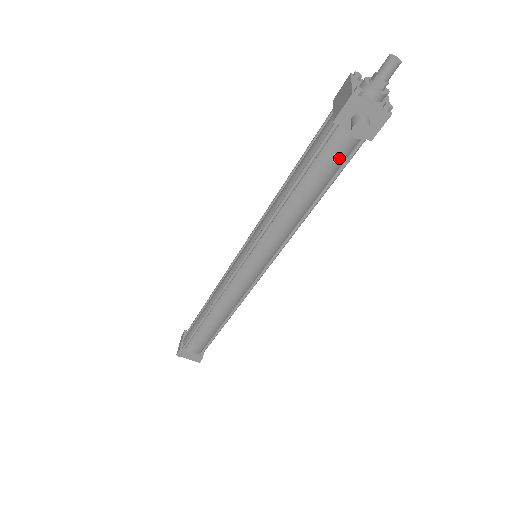
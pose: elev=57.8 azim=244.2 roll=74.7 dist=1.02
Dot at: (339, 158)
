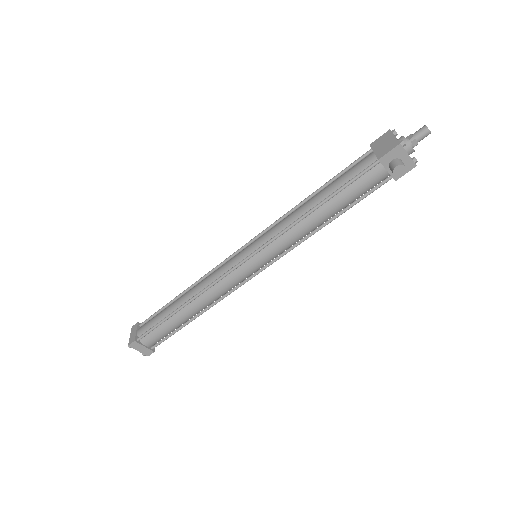
Dot at: (368, 188)
